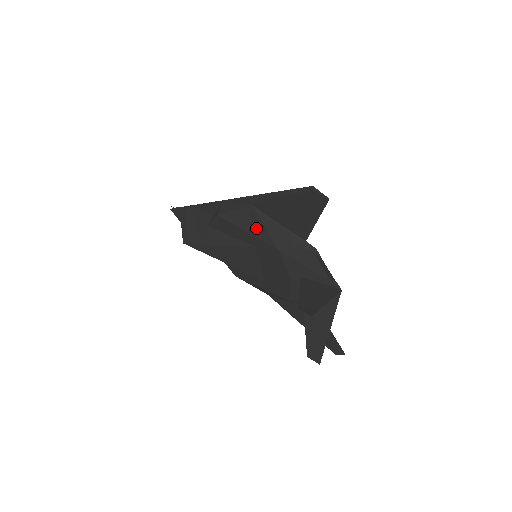
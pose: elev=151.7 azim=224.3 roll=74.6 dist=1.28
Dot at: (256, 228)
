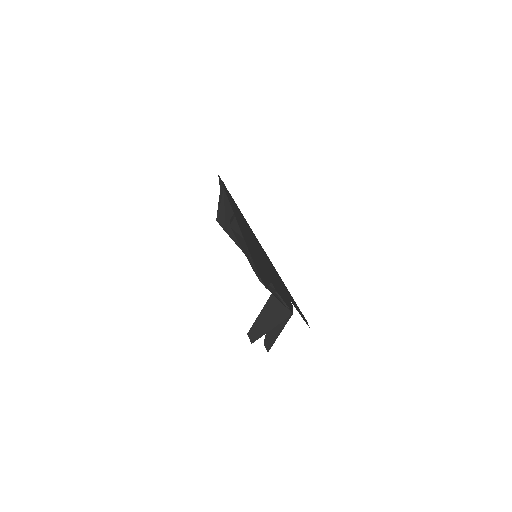
Dot at: (247, 254)
